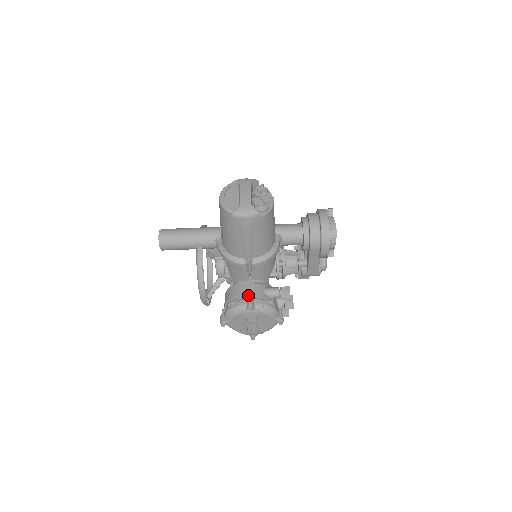
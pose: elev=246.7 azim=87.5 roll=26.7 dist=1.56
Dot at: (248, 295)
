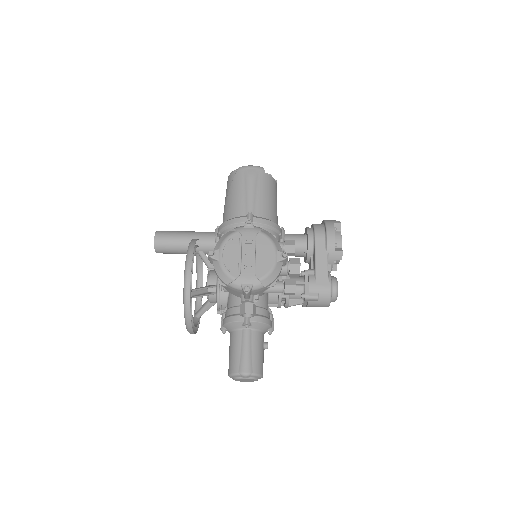
Dot at: occluded
